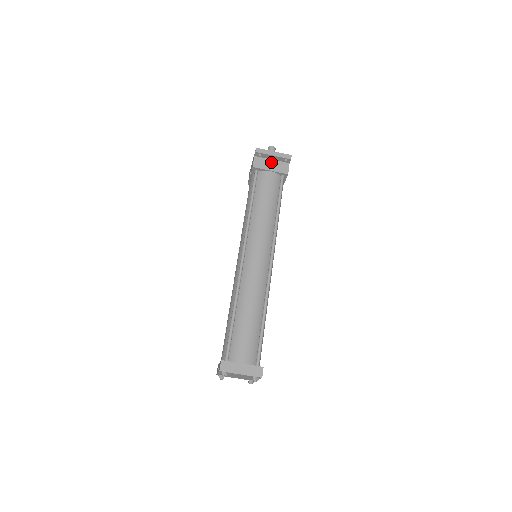
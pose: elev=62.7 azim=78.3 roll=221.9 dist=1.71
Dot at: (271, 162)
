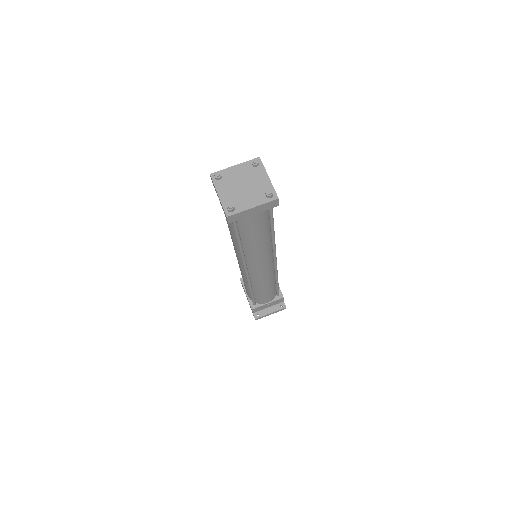
Dot at: occluded
